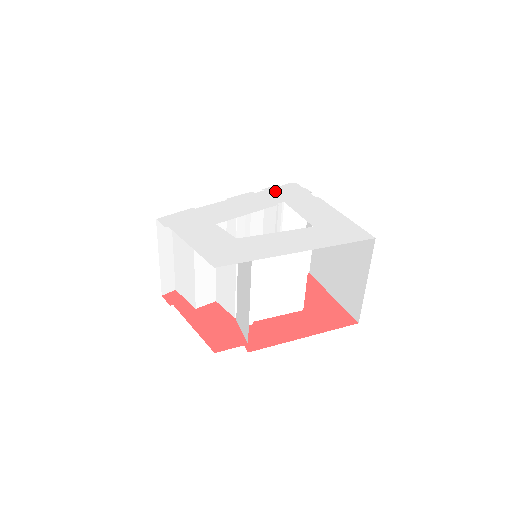
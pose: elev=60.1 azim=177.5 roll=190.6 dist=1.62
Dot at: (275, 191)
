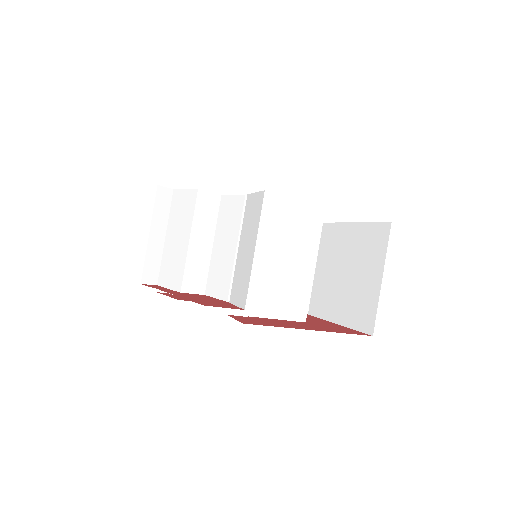
Dot at: occluded
